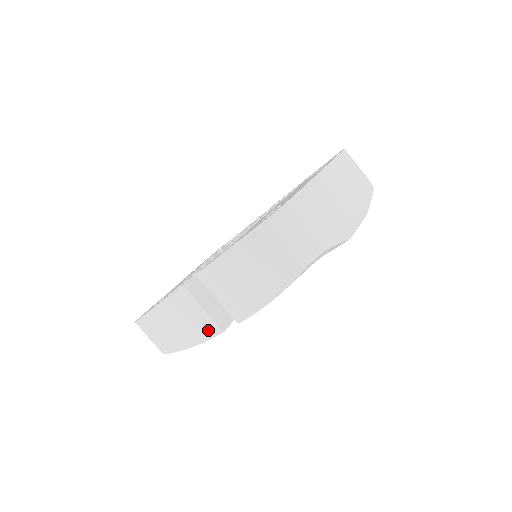
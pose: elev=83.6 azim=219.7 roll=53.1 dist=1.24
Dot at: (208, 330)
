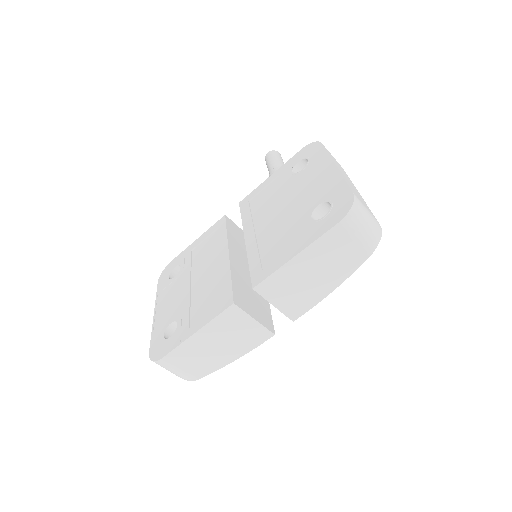
Dot at: (257, 339)
